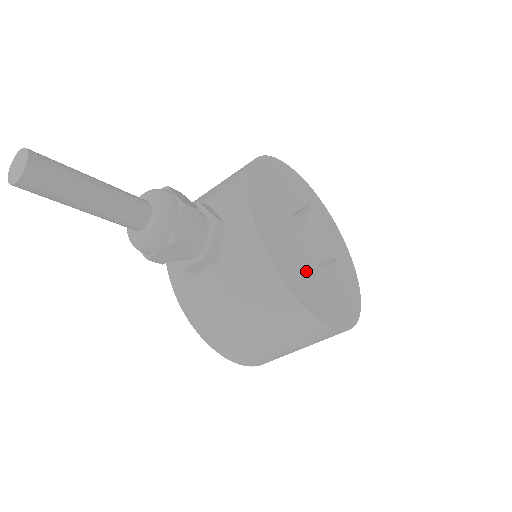
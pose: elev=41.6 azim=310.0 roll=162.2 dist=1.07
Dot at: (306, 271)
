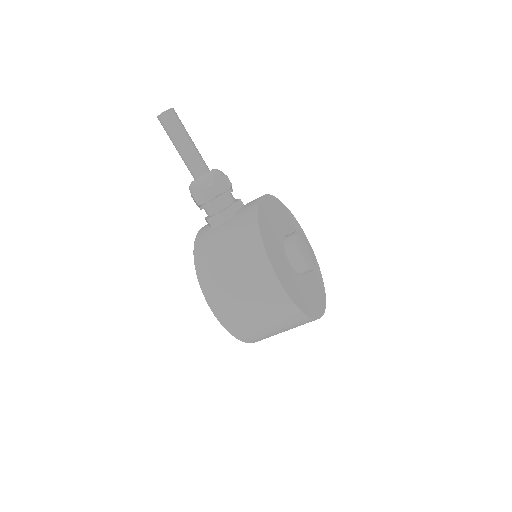
Dot at: (279, 250)
